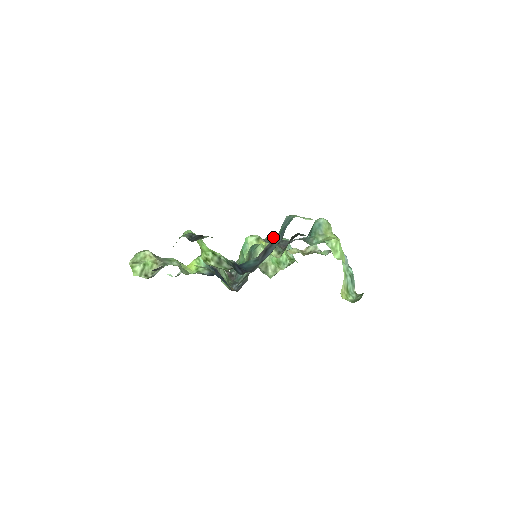
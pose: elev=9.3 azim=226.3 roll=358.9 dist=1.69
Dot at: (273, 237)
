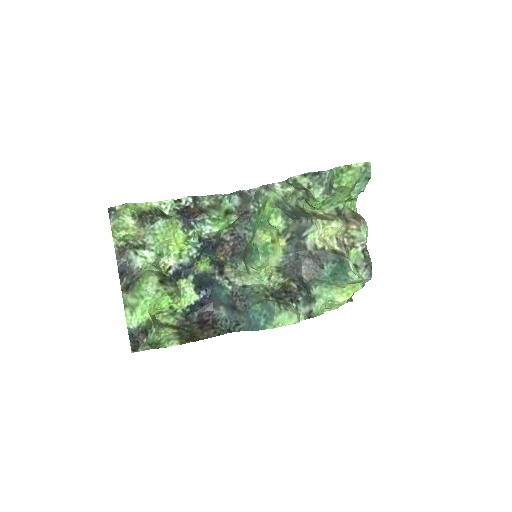
Dot at: (338, 186)
